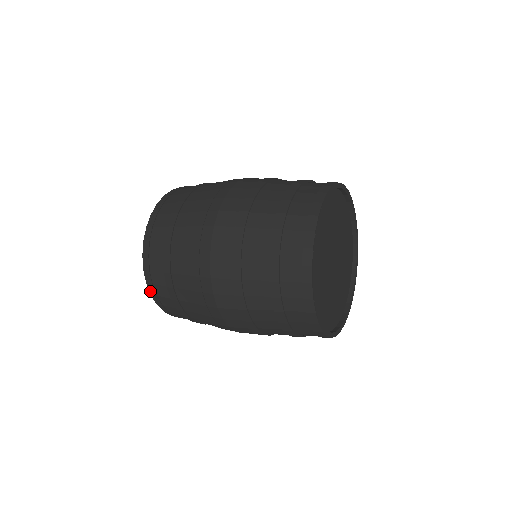
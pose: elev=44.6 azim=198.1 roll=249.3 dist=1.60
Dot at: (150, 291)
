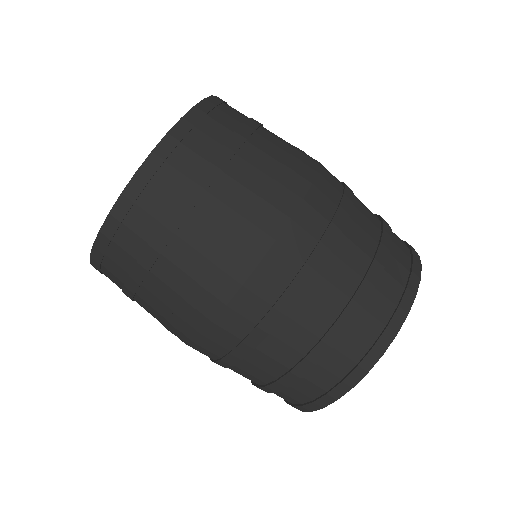
Dot at: (160, 146)
